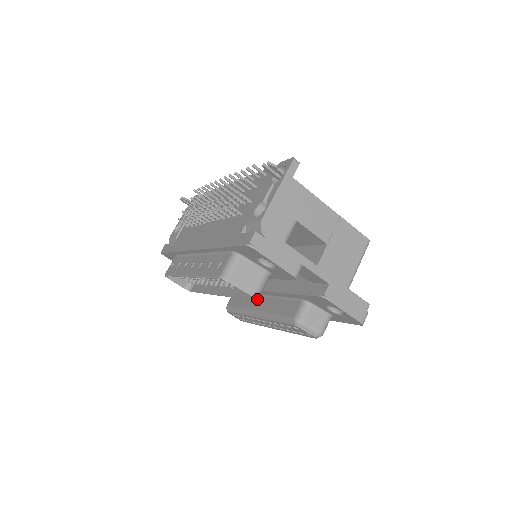
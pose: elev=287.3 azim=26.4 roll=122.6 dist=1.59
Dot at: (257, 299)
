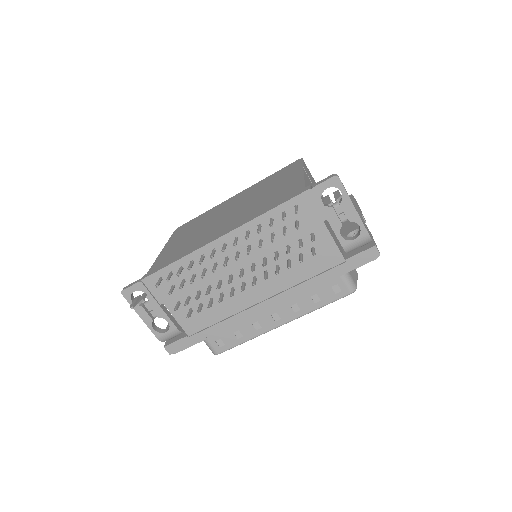
Dot at: occluded
